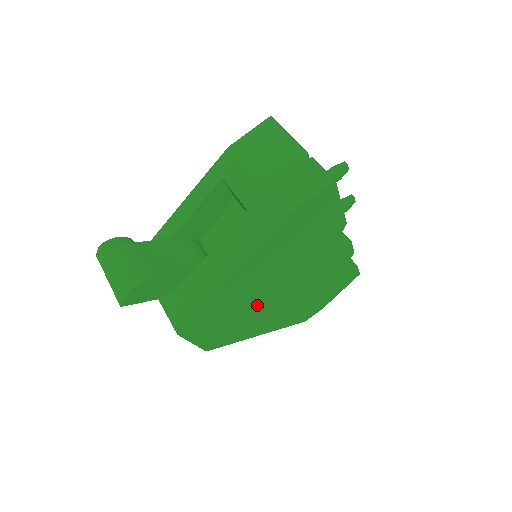
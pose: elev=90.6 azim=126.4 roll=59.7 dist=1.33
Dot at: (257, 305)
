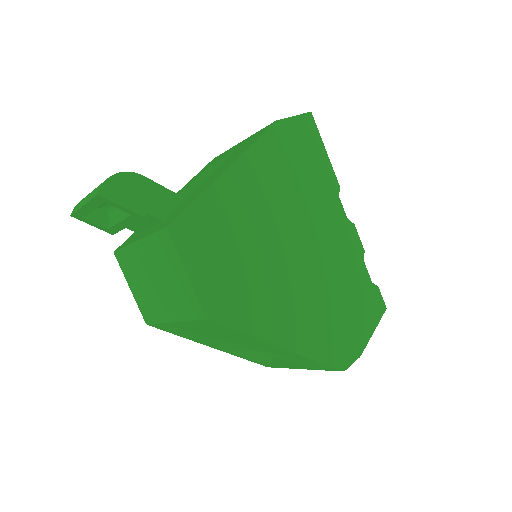
Dot at: (267, 259)
